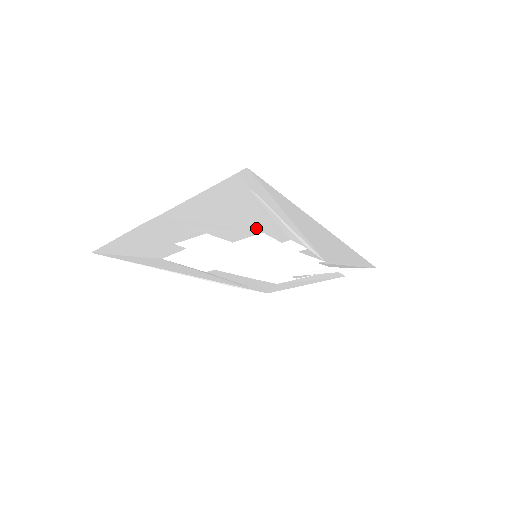
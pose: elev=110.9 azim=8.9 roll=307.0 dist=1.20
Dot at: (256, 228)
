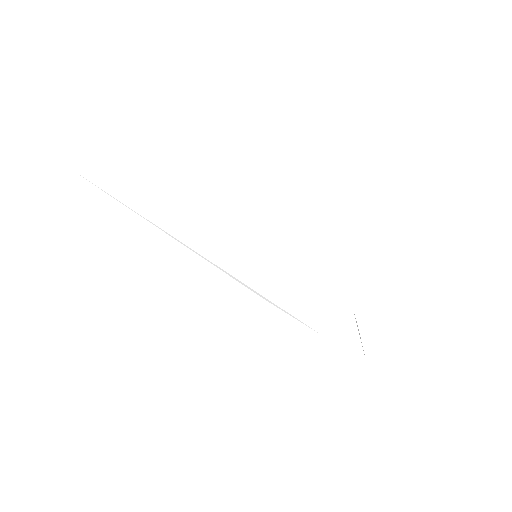
Dot at: occluded
